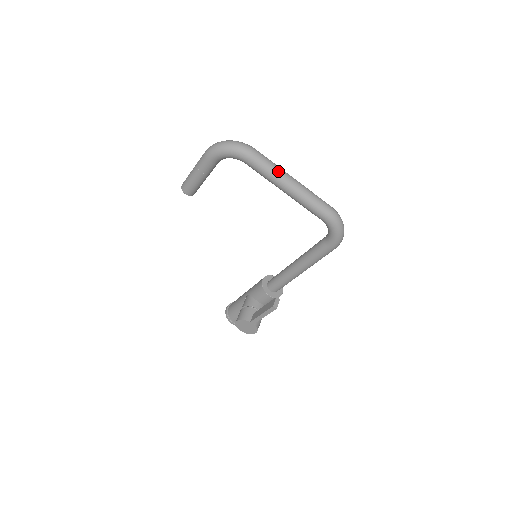
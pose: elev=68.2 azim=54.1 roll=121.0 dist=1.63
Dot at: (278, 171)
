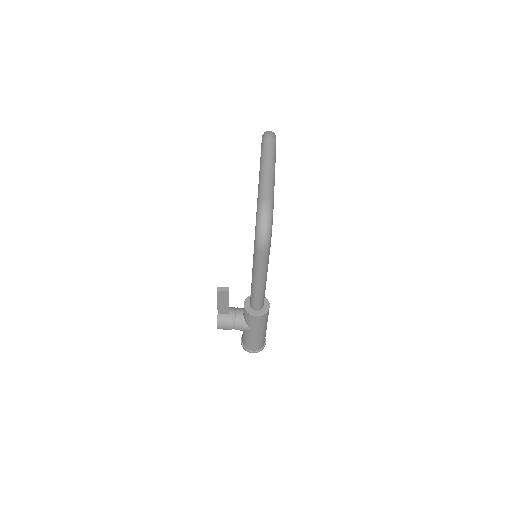
Dot at: (266, 155)
